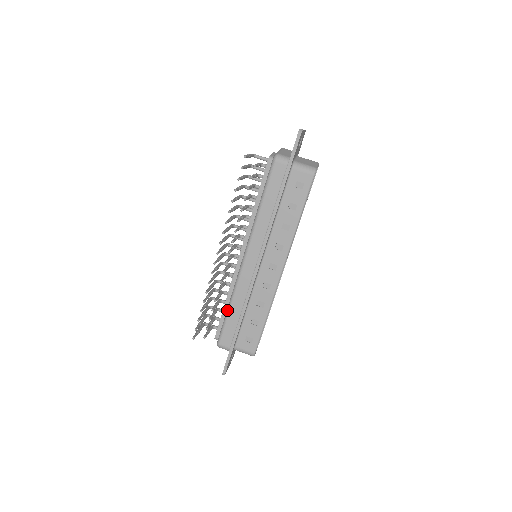
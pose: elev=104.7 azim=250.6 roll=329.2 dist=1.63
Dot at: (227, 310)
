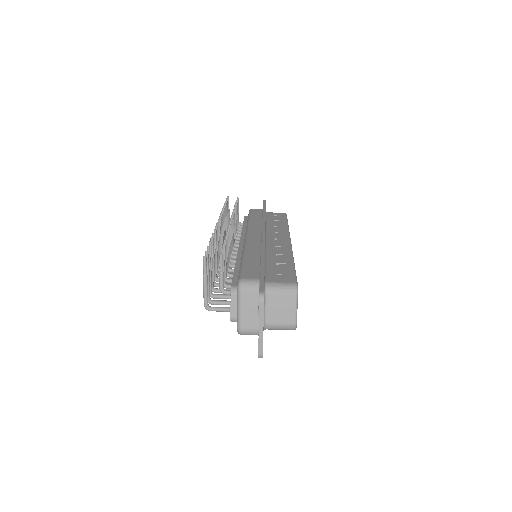
Dot at: (241, 260)
